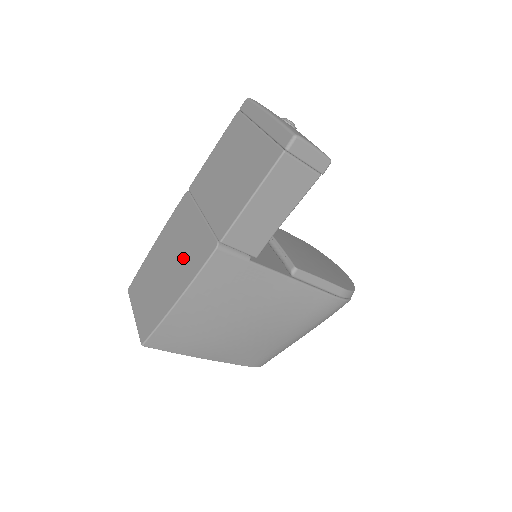
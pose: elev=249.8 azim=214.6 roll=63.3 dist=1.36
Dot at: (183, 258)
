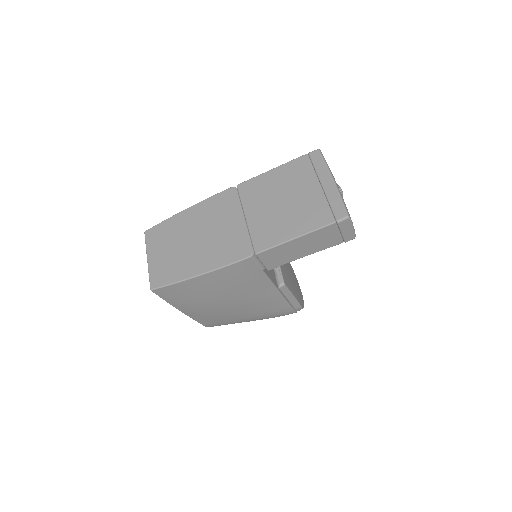
Dot at: (215, 243)
